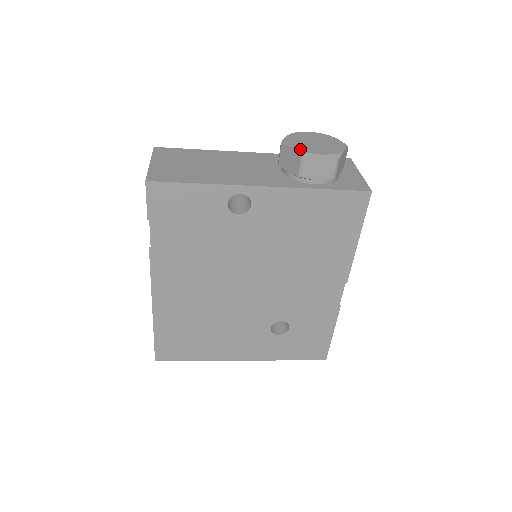
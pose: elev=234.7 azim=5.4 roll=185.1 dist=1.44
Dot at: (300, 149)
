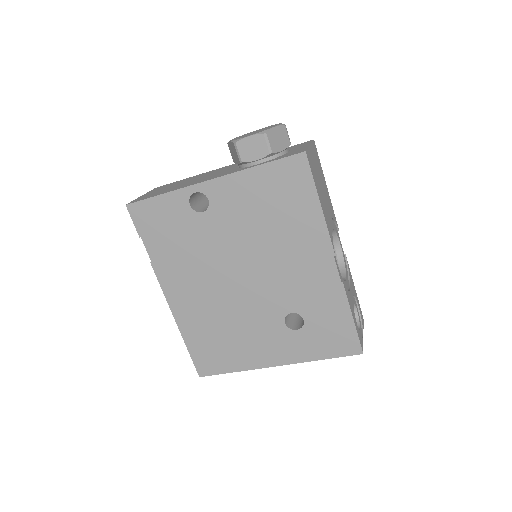
Dot at: (234, 140)
